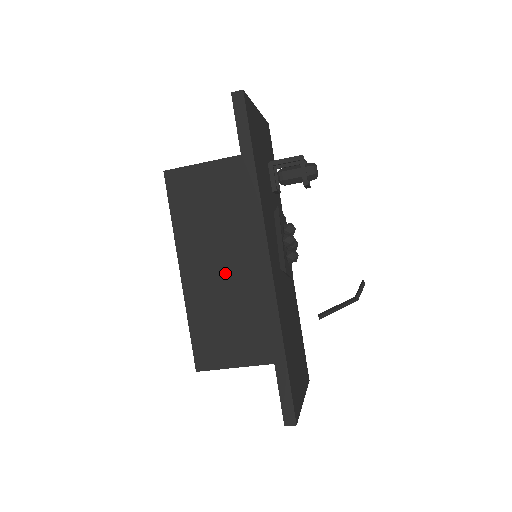
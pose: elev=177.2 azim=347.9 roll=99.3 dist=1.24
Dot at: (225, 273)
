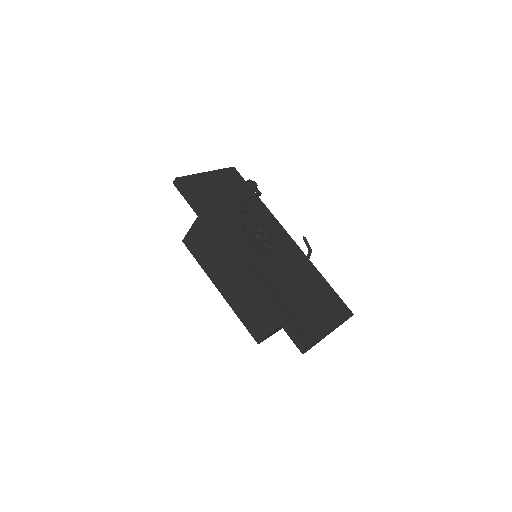
Dot at: (236, 279)
